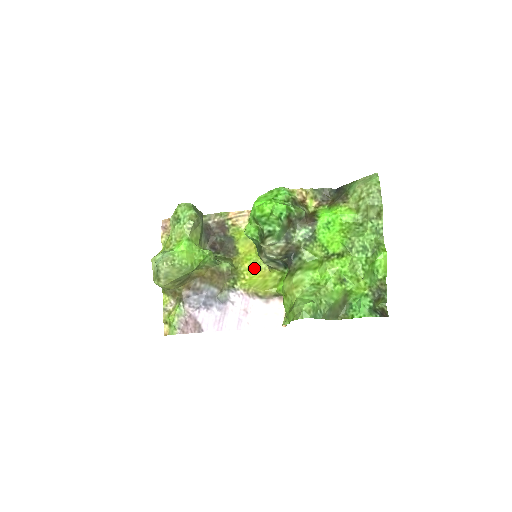
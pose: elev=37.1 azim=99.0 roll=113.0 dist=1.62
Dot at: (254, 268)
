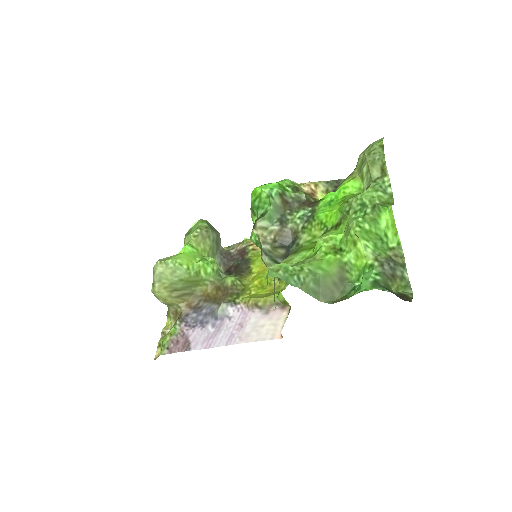
Dot at: (264, 284)
